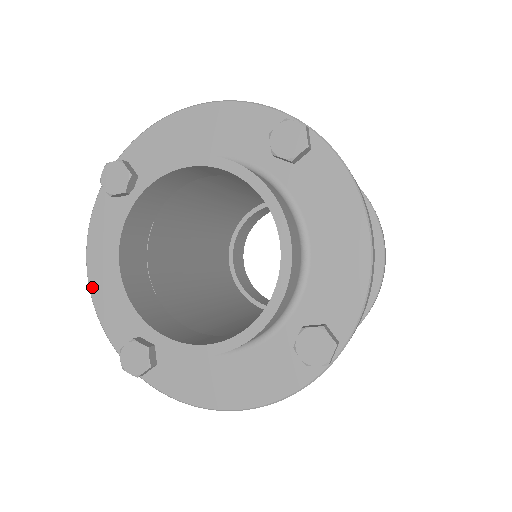
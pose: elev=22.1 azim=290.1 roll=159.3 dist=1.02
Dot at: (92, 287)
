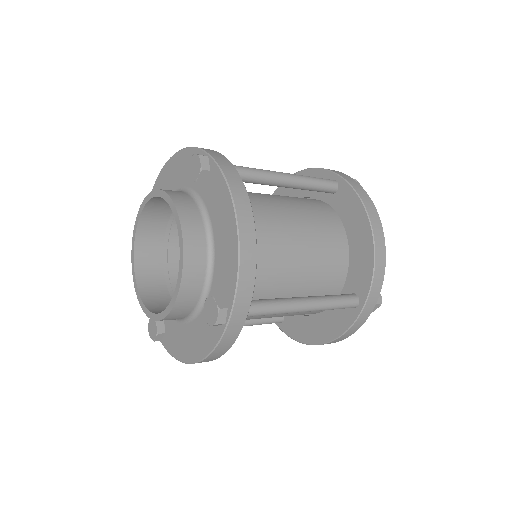
Dot at: occluded
